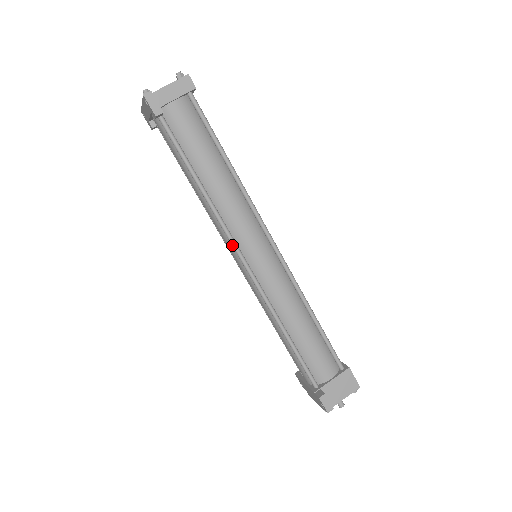
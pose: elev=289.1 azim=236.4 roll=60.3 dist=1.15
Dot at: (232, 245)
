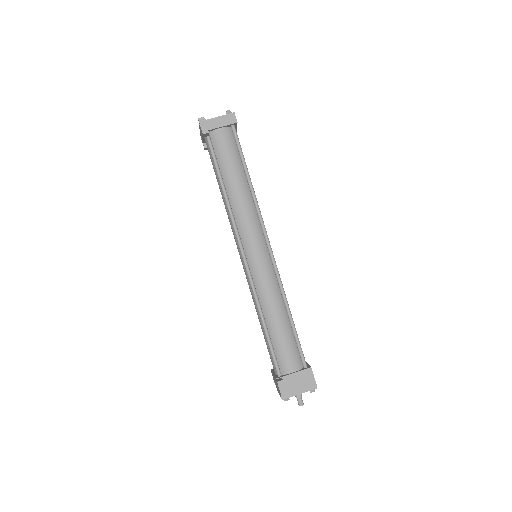
Dot at: (237, 239)
